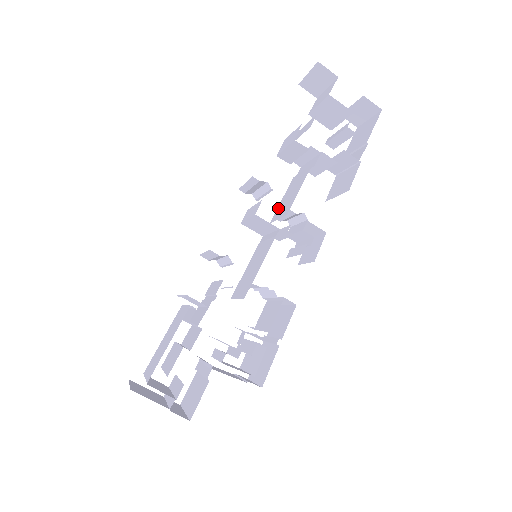
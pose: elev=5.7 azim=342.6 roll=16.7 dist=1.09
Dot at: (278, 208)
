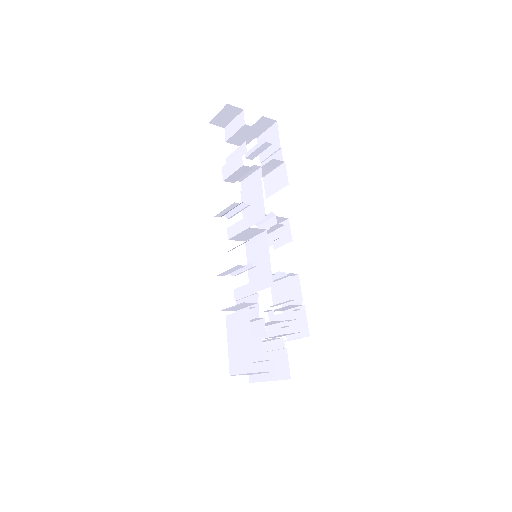
Dot at: occluded
